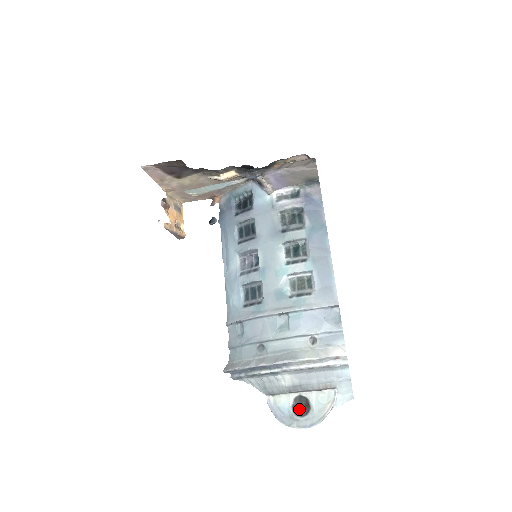
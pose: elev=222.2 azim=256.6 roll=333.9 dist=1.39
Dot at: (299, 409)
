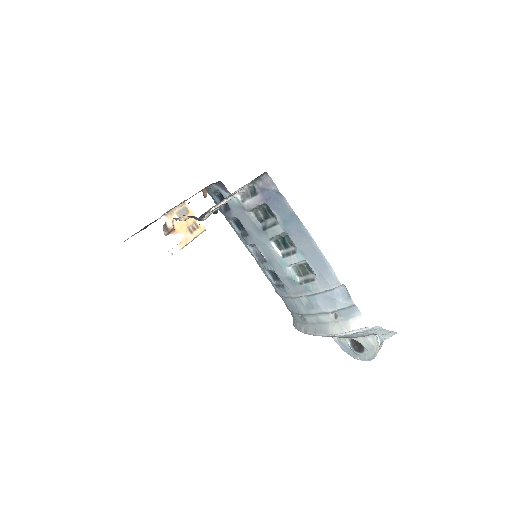
Dot at: (357, 347)
